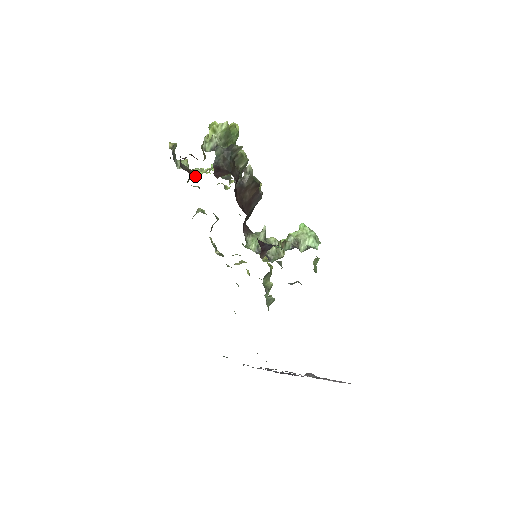
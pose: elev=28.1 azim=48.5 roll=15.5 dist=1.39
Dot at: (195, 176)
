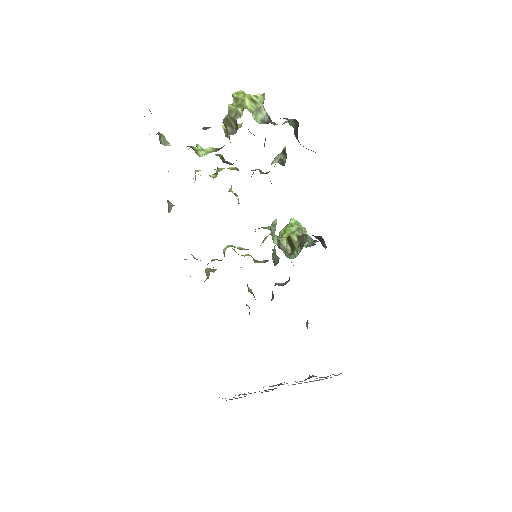
Dot at: (198, 155)
